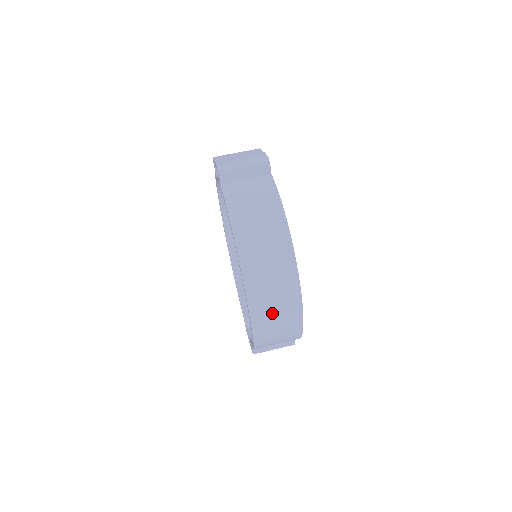
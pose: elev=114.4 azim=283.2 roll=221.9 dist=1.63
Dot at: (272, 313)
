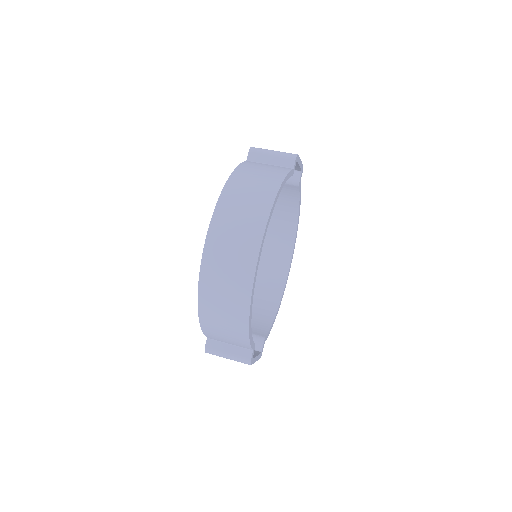
Dot at: (223, 267)
